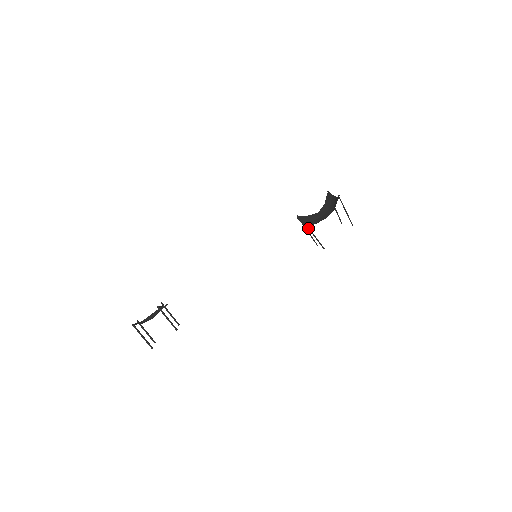
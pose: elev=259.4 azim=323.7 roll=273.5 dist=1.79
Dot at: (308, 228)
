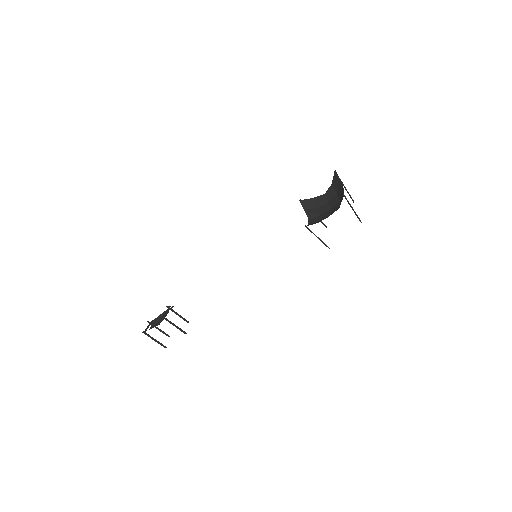
Dot at: occluded
